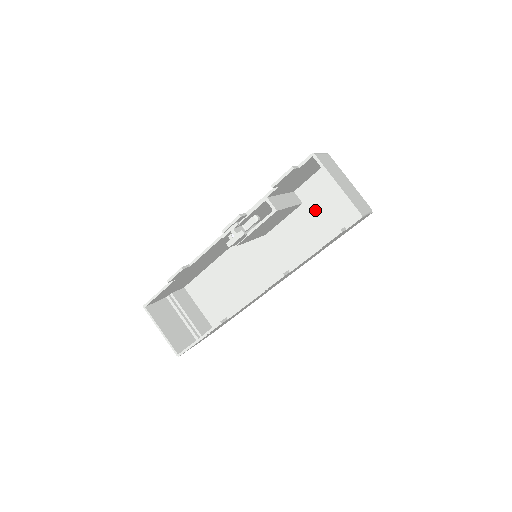
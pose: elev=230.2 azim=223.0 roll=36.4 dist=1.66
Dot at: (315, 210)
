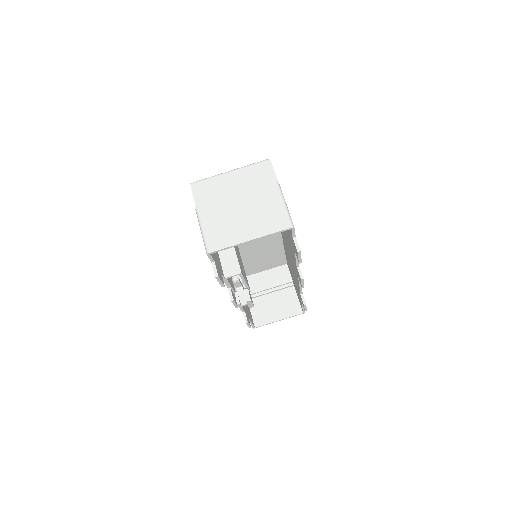
Dot at: occluded
